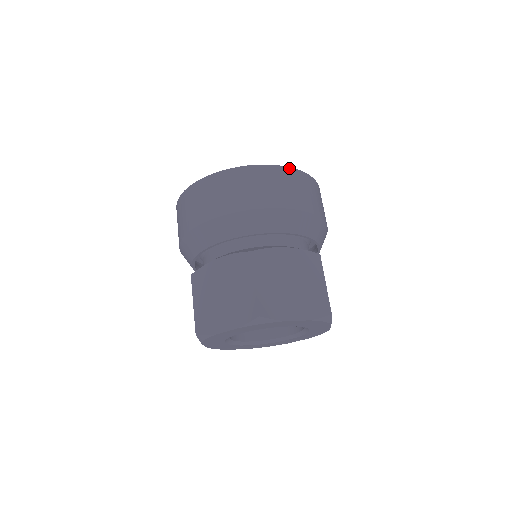
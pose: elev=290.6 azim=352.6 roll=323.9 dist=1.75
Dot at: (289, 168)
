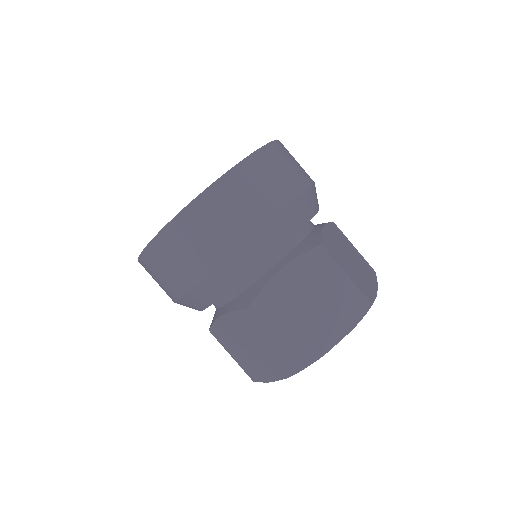
Dot at: (279, 141)
